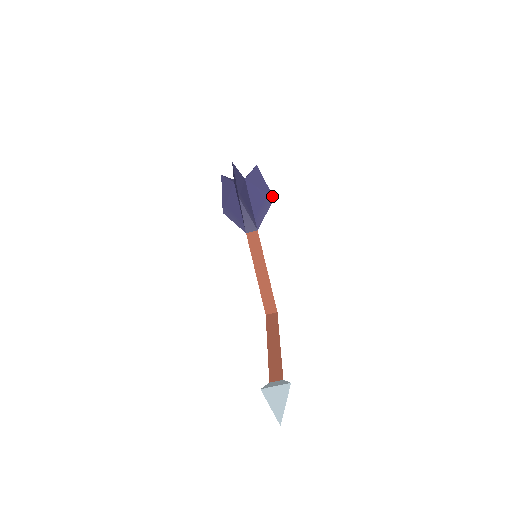
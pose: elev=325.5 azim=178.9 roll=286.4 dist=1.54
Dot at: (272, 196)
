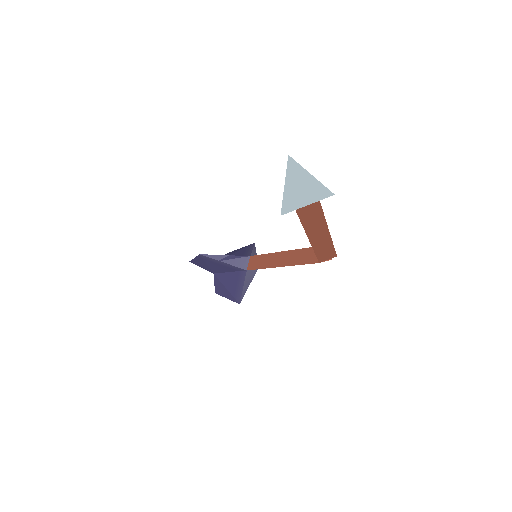
Dot at: (251, 244)
